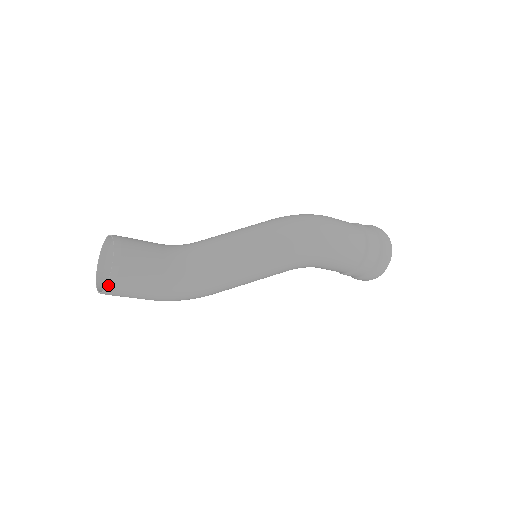
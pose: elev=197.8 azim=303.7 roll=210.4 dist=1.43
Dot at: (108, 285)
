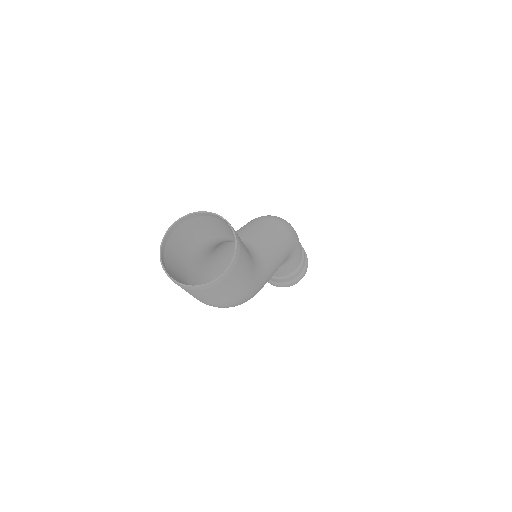
Dot at: (236, 255)
